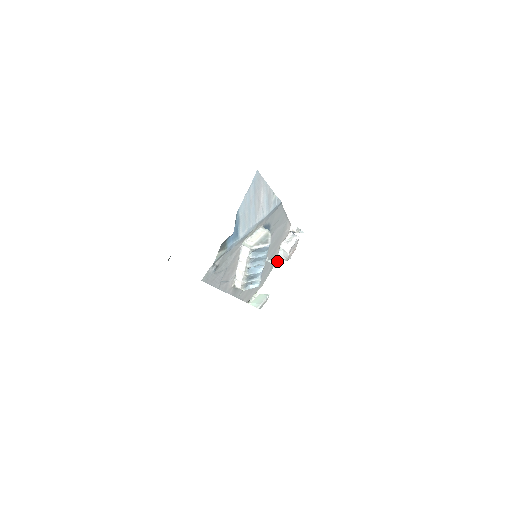
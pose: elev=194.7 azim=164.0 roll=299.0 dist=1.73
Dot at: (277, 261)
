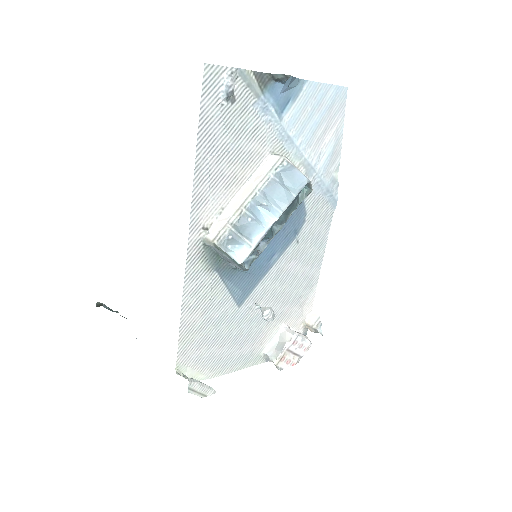
Dot at: (273, 312)
